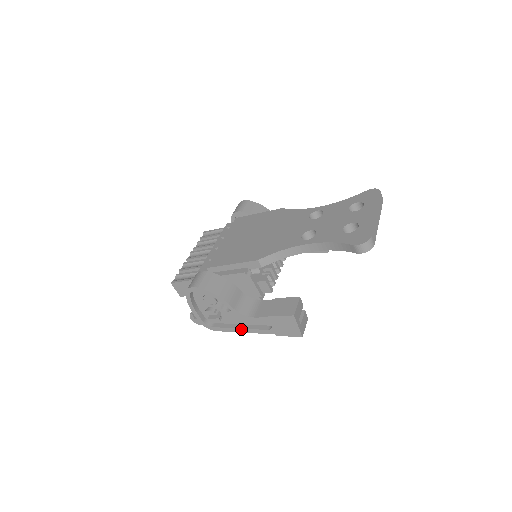
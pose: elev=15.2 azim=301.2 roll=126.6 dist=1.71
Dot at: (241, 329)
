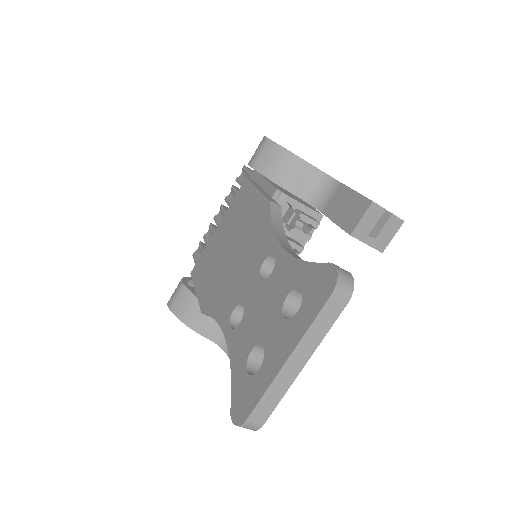
Dot at: occluded
